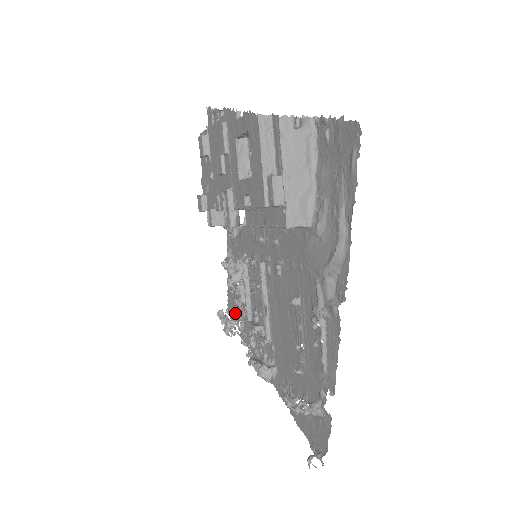
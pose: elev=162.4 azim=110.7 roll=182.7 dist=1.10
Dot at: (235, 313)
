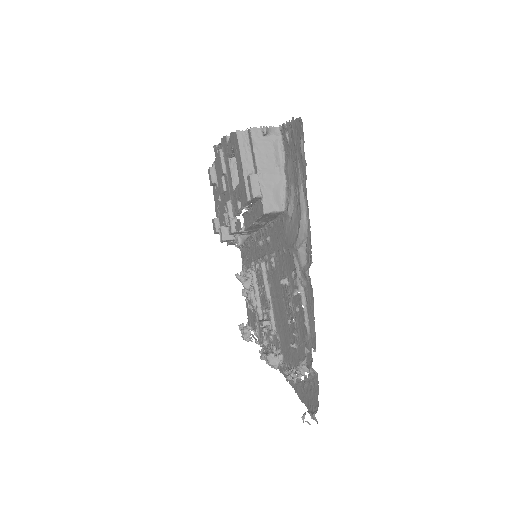
Dot at: (253, 323)
